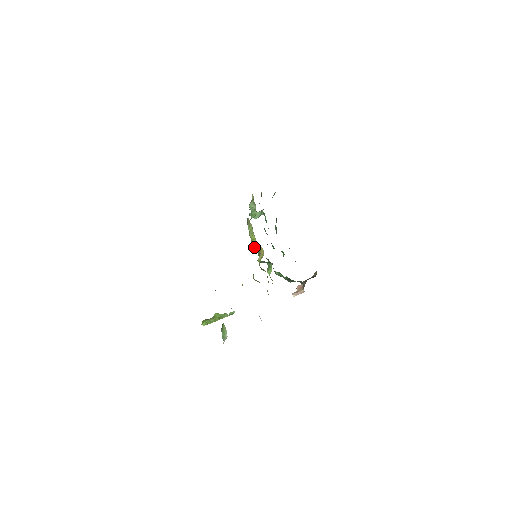
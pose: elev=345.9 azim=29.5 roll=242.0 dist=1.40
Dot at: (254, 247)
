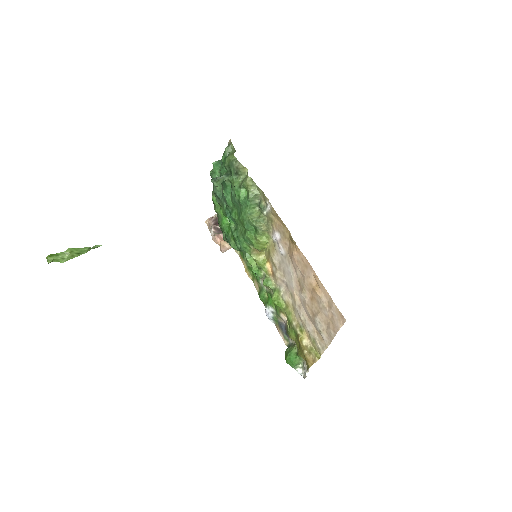
Dot at: (258, 249)
